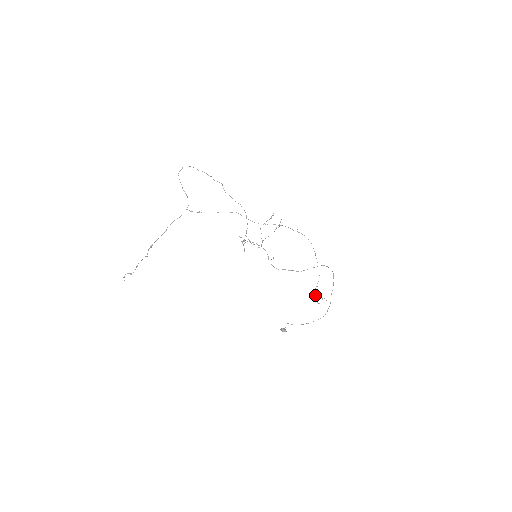
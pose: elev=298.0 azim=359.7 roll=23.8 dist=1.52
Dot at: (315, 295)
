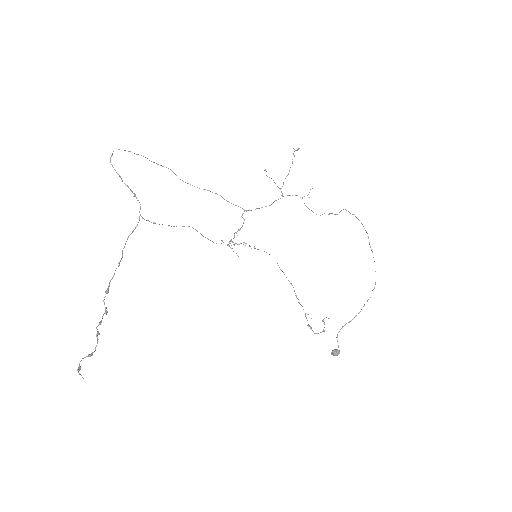
Dot at: (310, 327)
